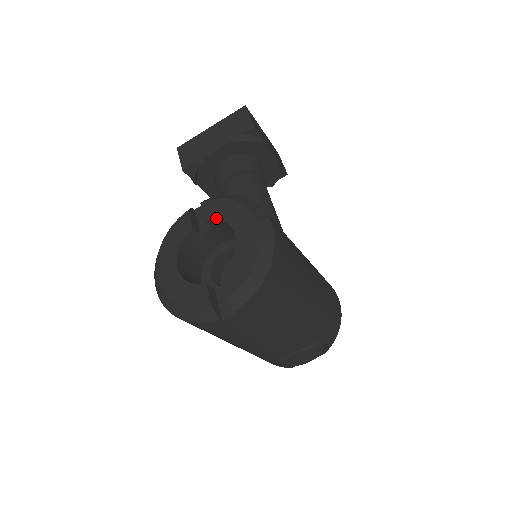
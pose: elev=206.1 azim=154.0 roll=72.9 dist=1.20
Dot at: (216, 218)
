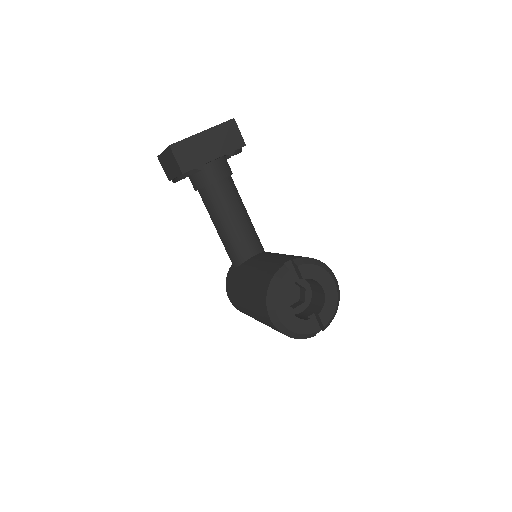
Dot at: (310, 278)
